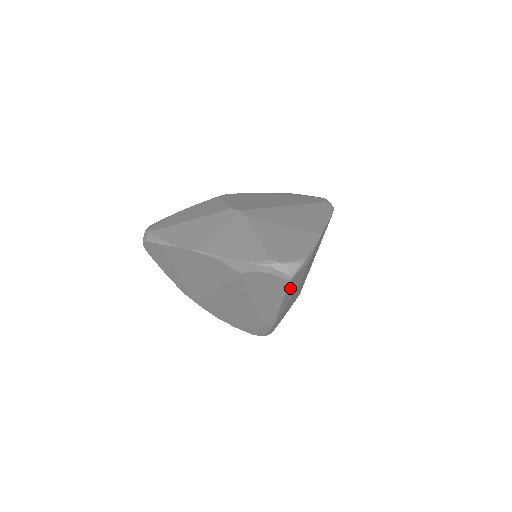
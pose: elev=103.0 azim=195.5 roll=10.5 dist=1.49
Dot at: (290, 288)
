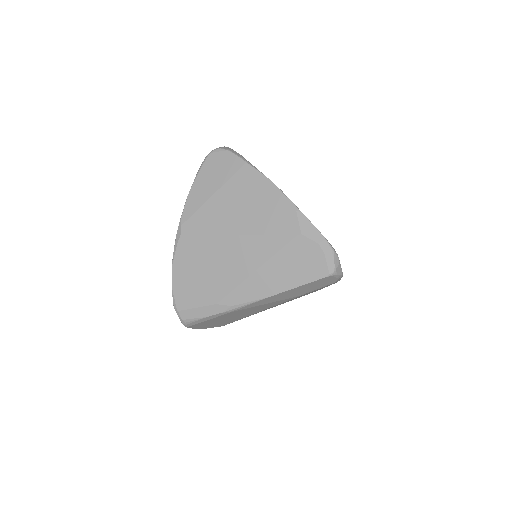
Dot at: (306, 286)
